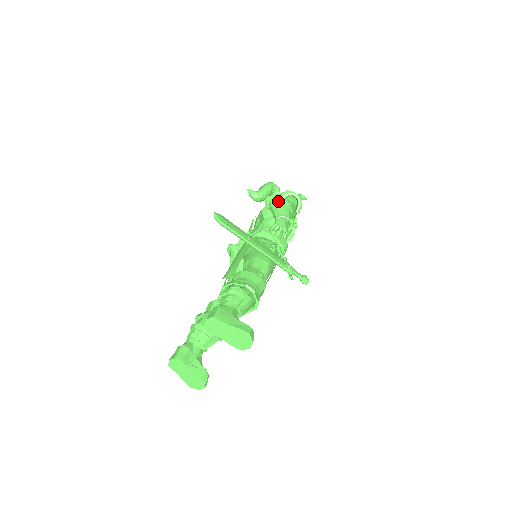
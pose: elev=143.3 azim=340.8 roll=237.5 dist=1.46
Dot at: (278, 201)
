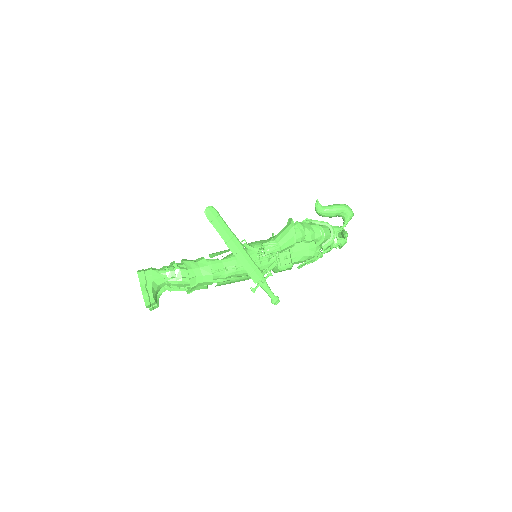
Dot at: (289, 227)
